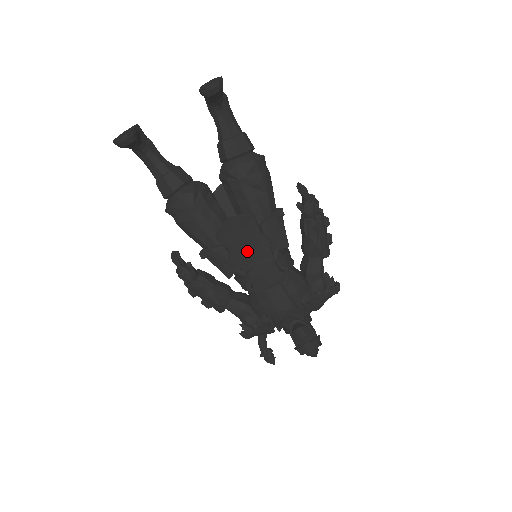
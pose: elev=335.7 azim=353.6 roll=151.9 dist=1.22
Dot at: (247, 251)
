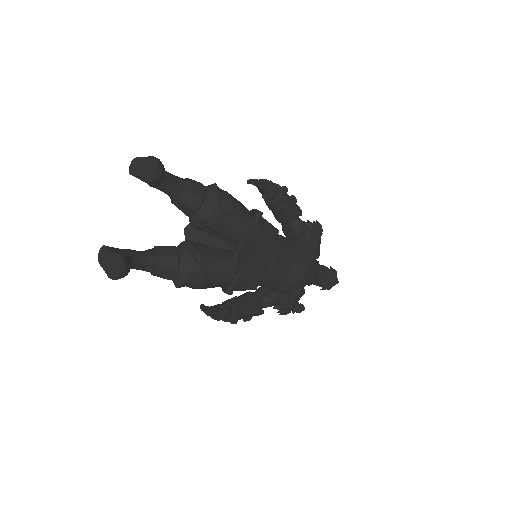
Dot at: (259, 261)
